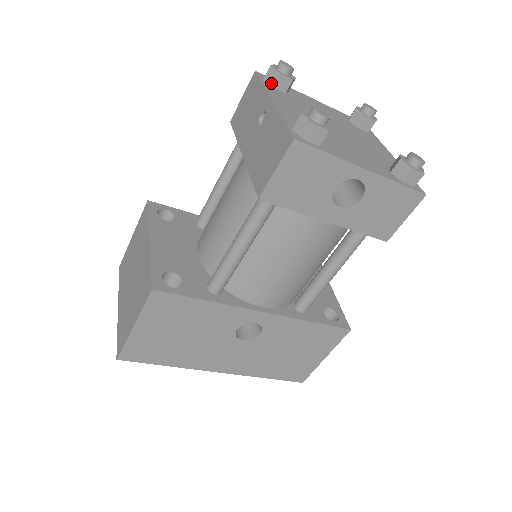
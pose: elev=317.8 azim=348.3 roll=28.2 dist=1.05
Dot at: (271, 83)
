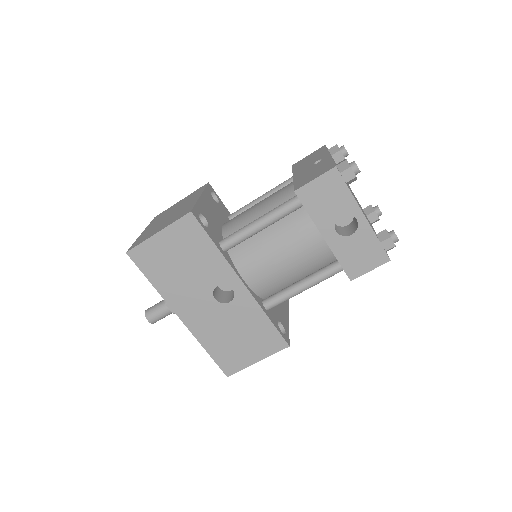
Dot at: (332, 153)
